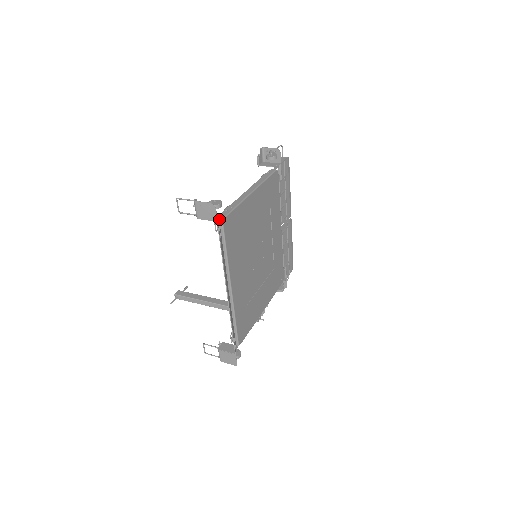
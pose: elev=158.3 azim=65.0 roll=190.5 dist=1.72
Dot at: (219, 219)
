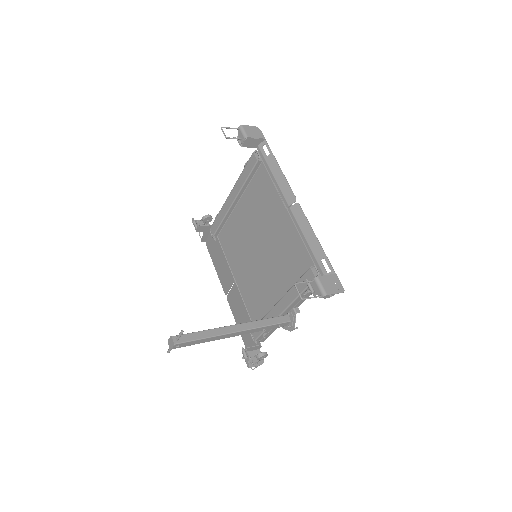
Dot at: (263, 141)
